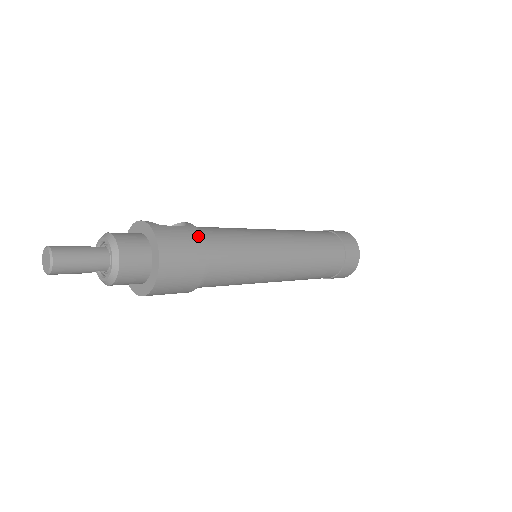
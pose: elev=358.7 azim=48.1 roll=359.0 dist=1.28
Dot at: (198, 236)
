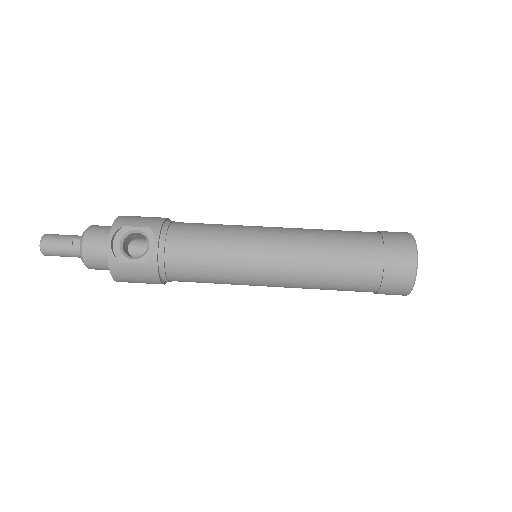
Dot at: (155, 275)
